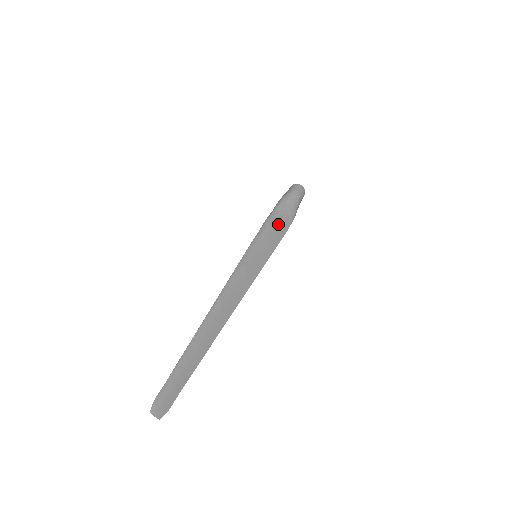
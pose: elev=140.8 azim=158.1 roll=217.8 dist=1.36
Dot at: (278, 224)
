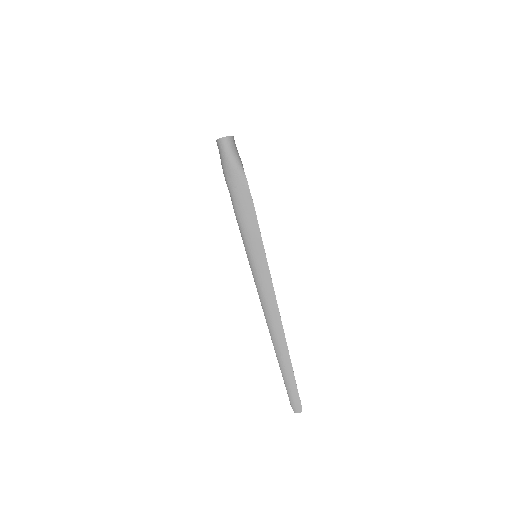
Dot at: (242, 207)
